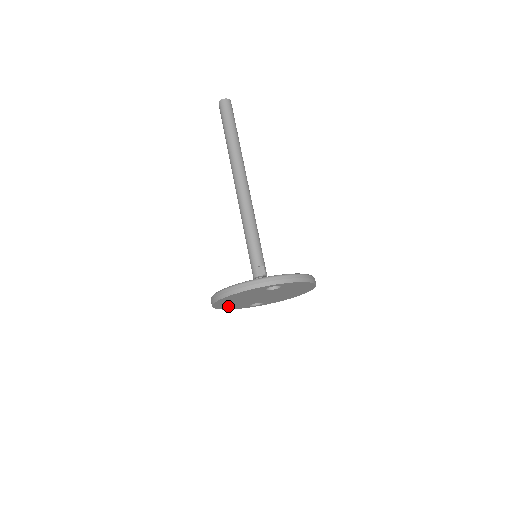
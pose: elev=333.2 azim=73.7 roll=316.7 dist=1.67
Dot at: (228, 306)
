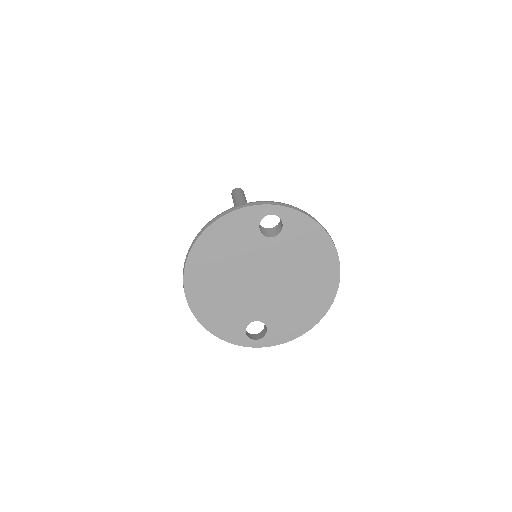
Dot at: (210, 309)
